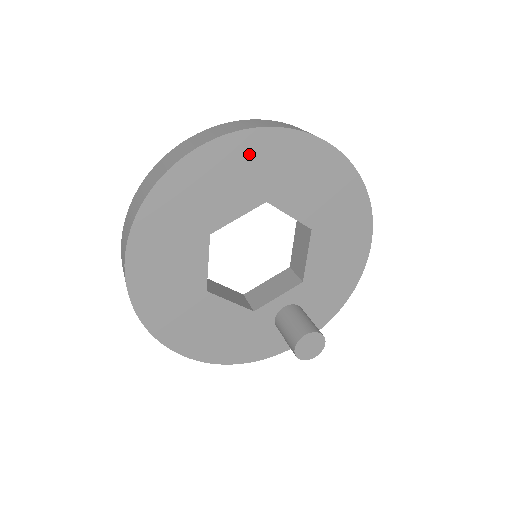
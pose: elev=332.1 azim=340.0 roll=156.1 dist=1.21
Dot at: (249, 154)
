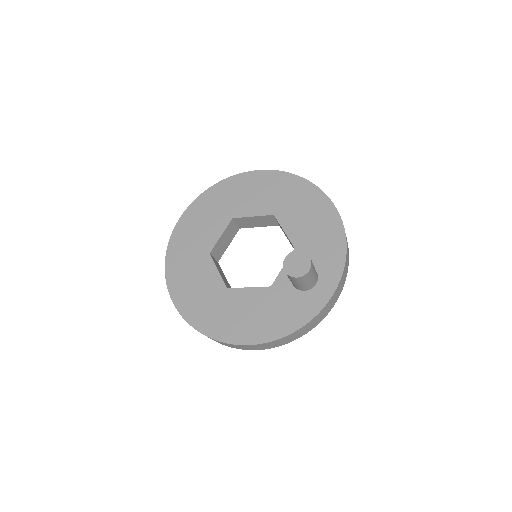
Dot at: (208, 204)
